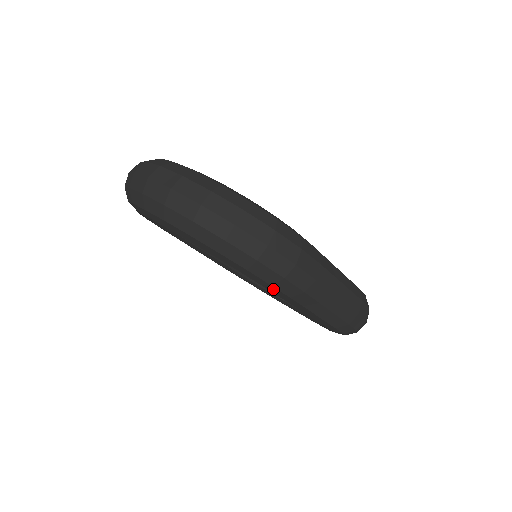
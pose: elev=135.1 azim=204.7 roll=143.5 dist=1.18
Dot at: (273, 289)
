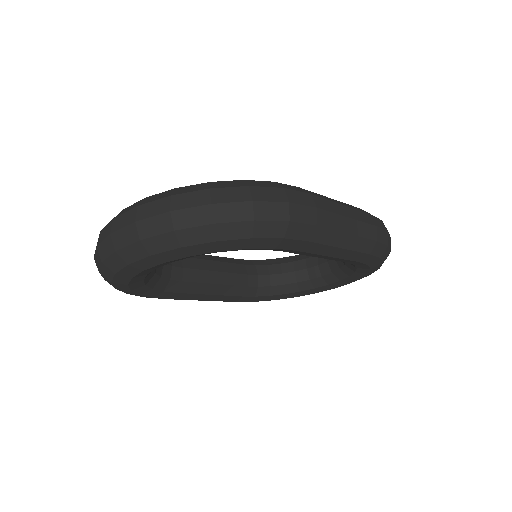
Dot at: (288, 243)
